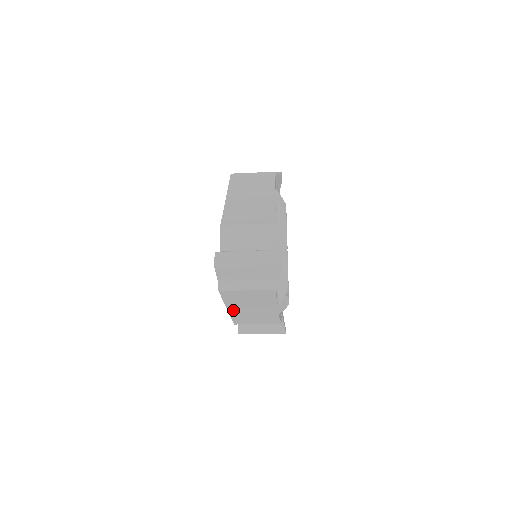
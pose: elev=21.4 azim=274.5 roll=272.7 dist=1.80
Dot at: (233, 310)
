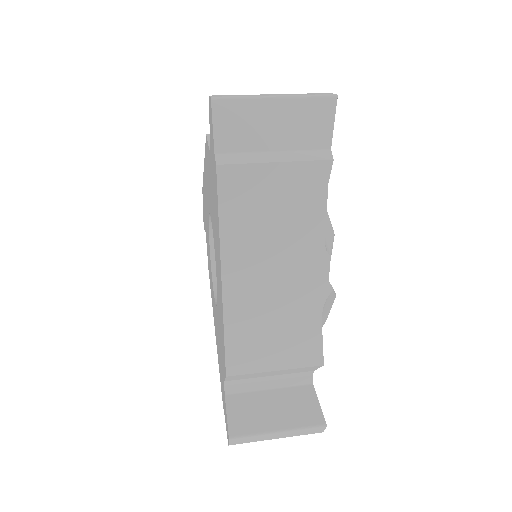
Dot at: occluded
